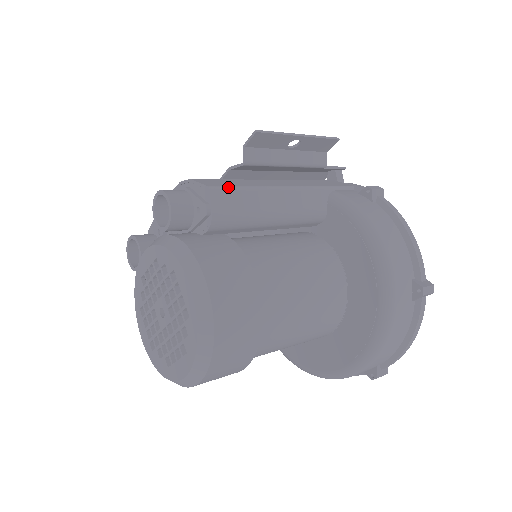
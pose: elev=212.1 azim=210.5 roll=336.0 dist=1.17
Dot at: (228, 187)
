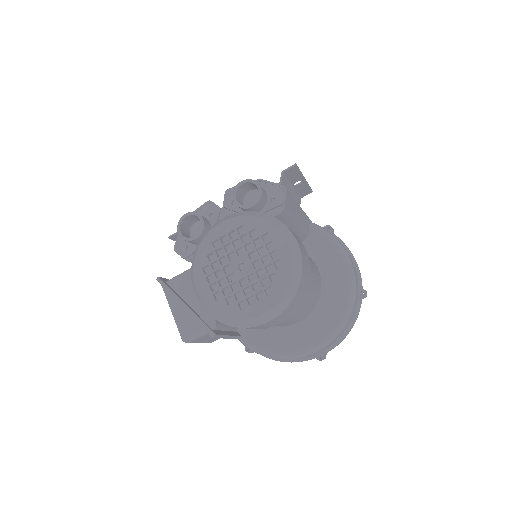
Dot at: occluded
